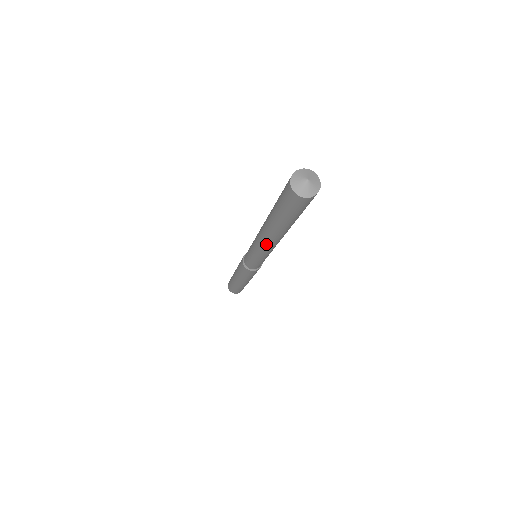
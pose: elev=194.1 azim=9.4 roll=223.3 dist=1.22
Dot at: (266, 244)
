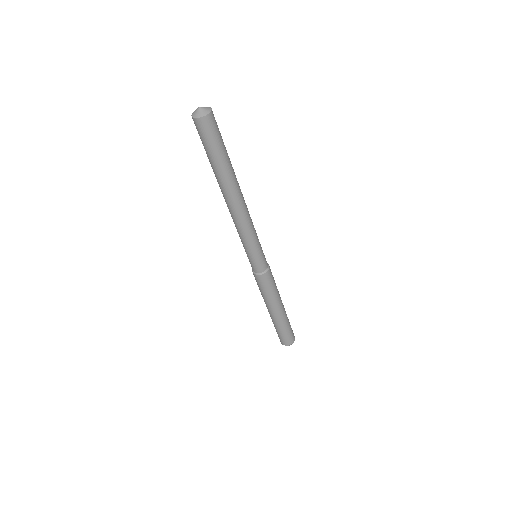
Dot at: (229, 209)
